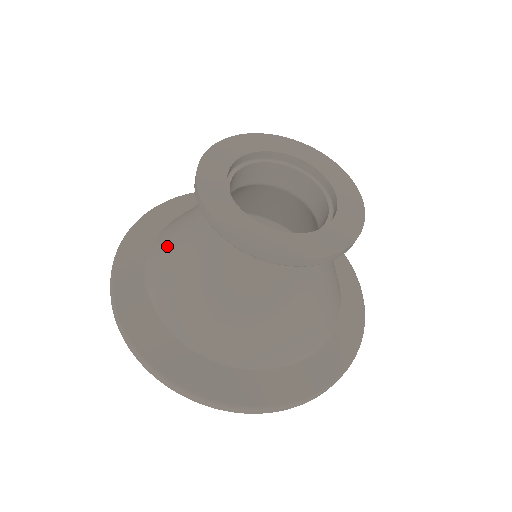
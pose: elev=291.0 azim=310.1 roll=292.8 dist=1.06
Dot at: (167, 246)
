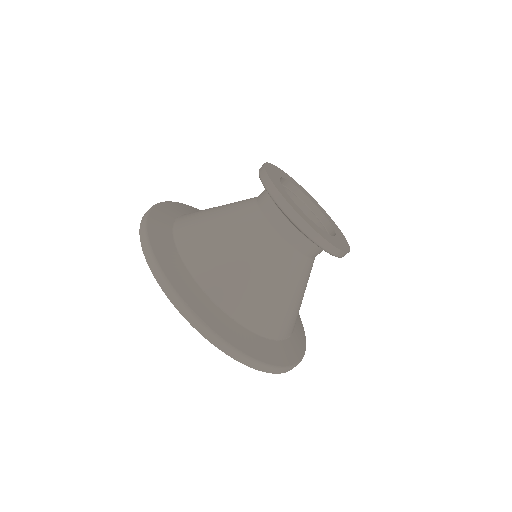
Dot at: occluded
